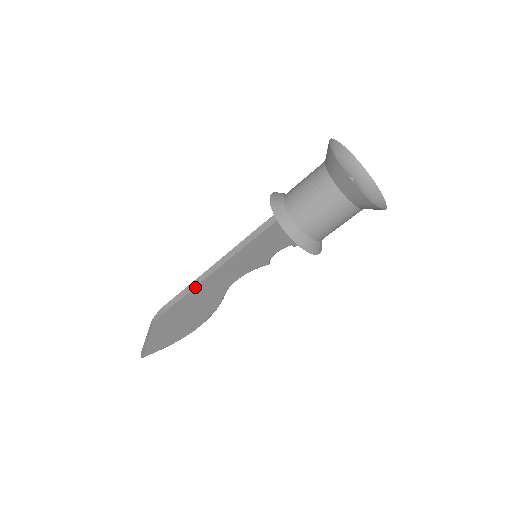
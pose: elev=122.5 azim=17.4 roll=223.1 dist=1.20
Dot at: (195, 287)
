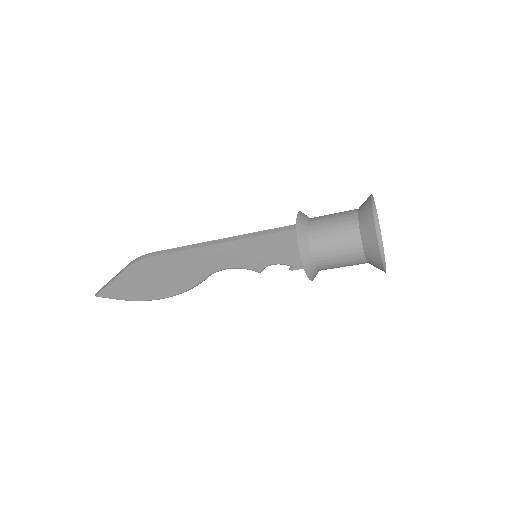
Dot at: (191, 249)
